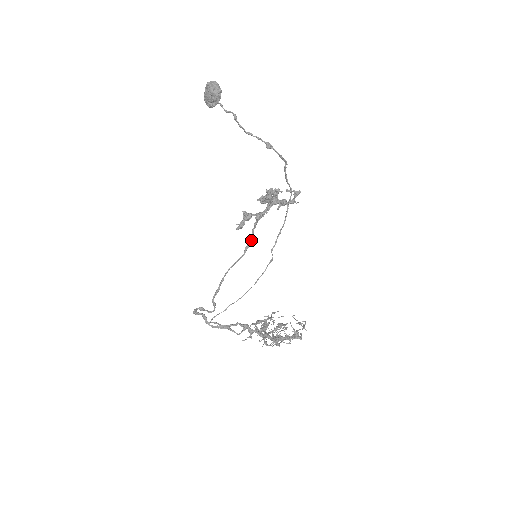
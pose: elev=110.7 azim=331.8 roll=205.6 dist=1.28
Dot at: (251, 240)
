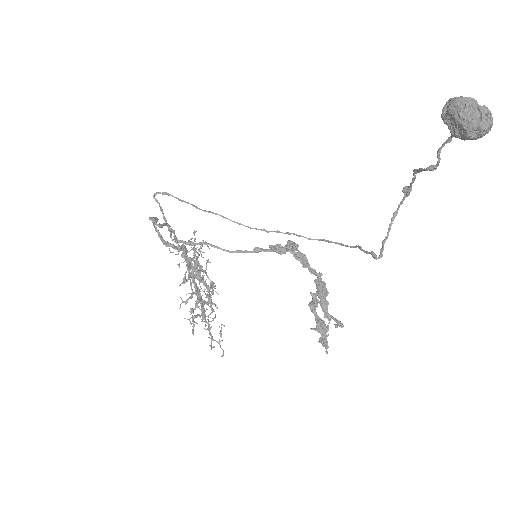
Dot at: occluded
